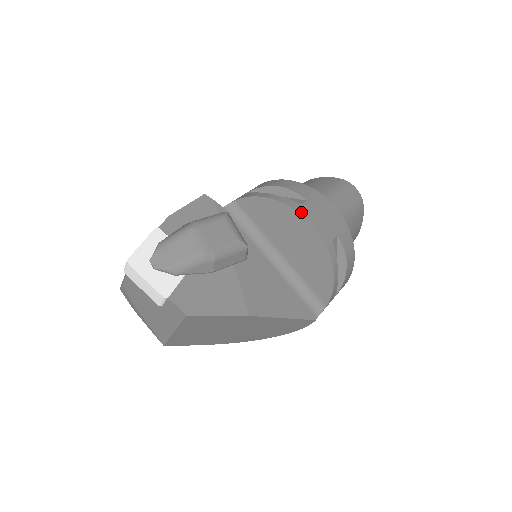
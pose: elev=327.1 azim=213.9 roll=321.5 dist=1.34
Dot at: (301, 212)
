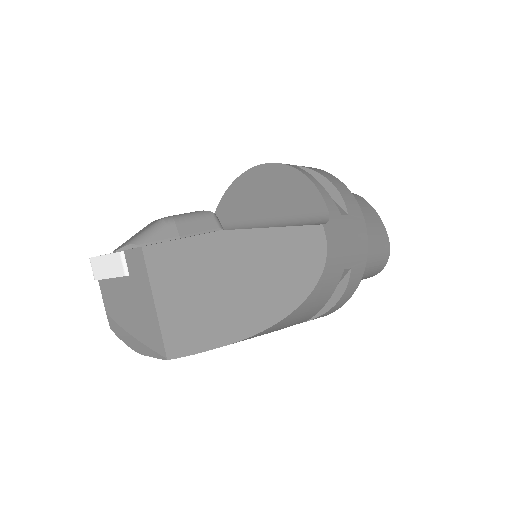
Dot at: (251, 169)
